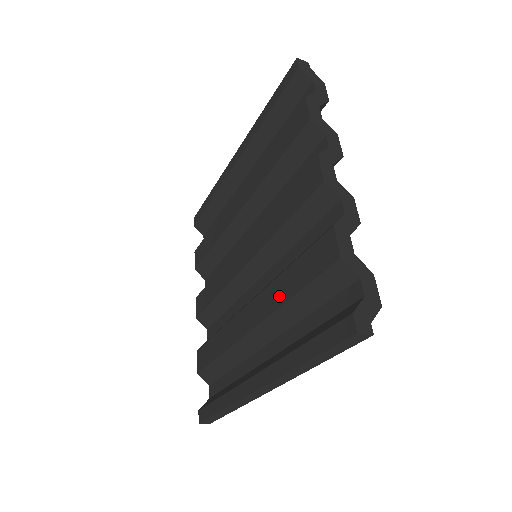
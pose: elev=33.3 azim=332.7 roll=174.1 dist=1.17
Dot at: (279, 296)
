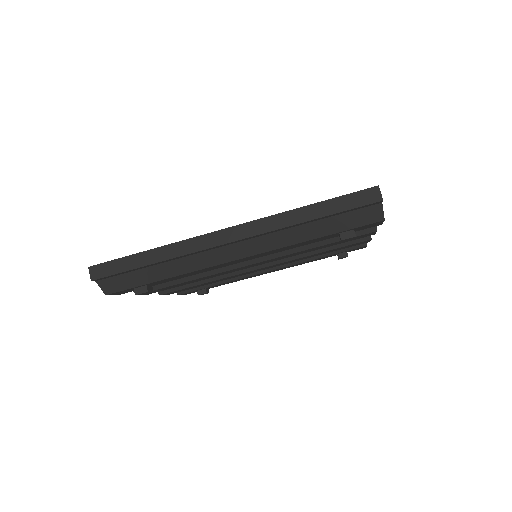
Dot at: occluded
